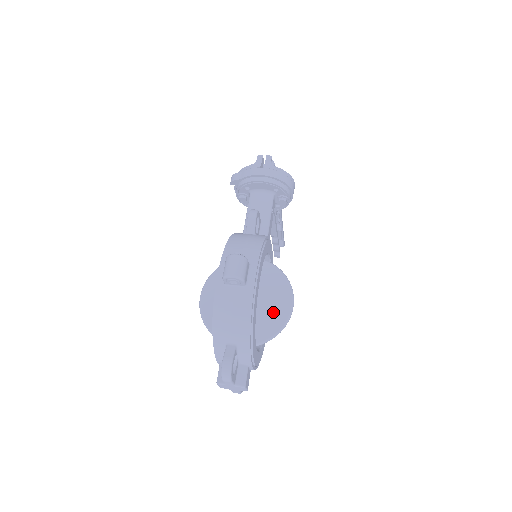
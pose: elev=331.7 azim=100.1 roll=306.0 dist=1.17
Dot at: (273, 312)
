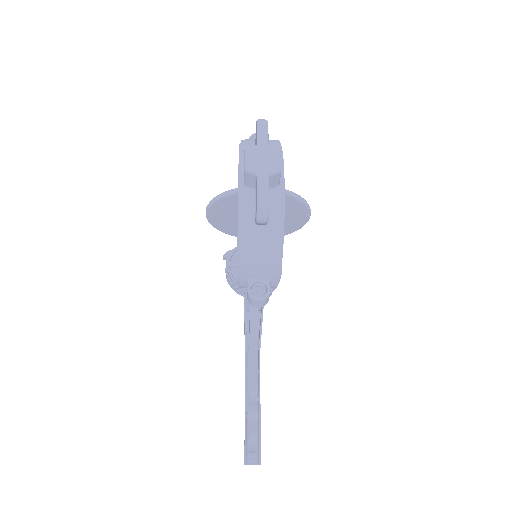
Dot at: occluded
